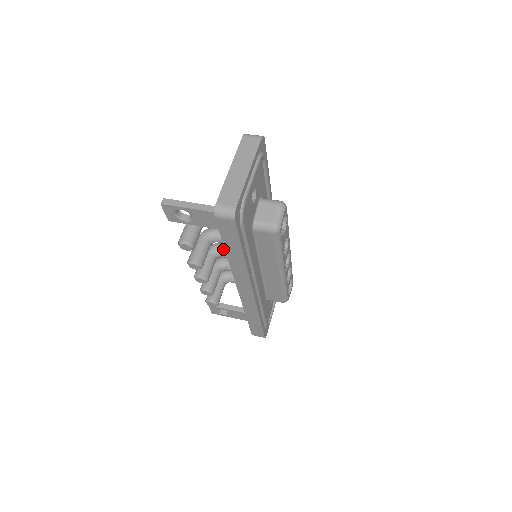
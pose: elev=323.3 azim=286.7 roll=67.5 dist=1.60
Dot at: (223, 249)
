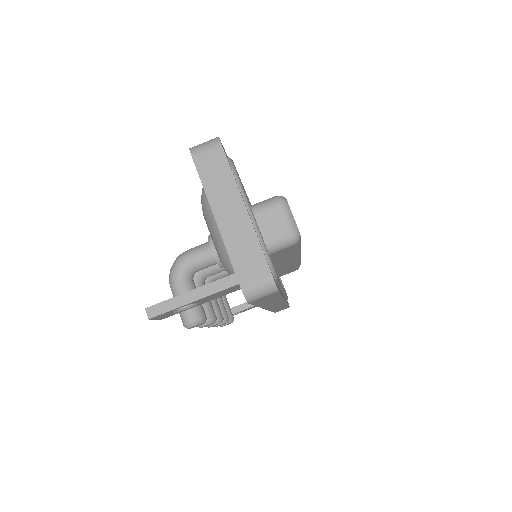
Dot at: occluded
